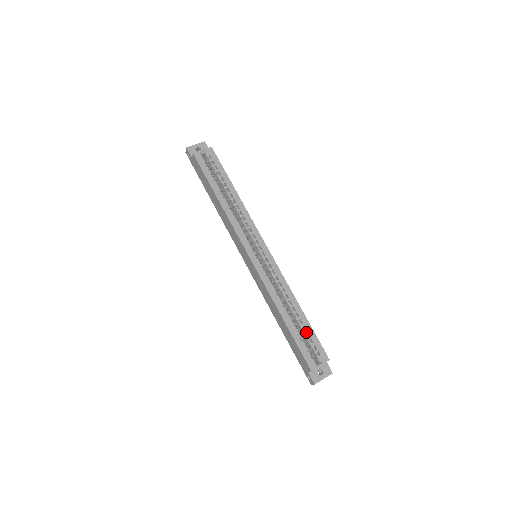
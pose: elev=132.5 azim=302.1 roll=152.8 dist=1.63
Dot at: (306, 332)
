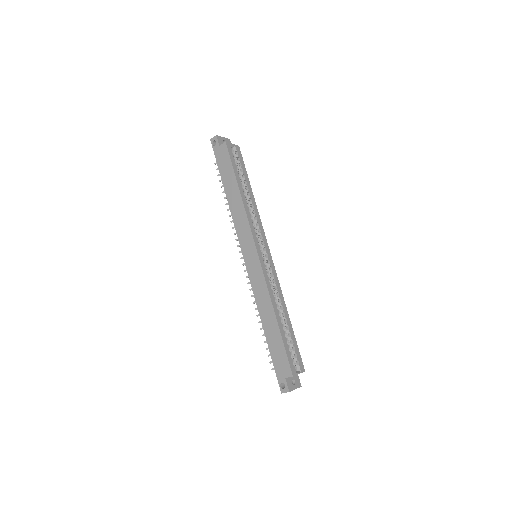
Dot at: (291, 339)
